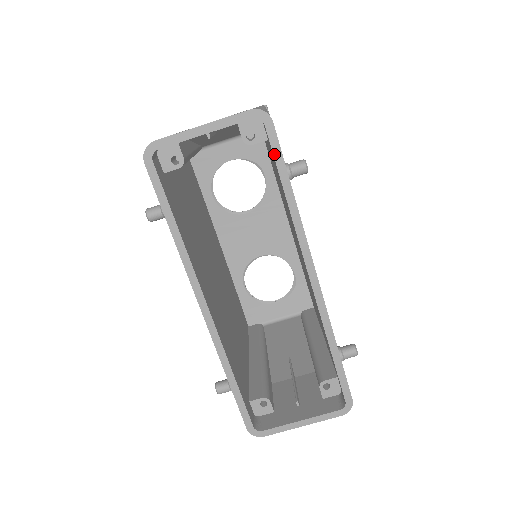
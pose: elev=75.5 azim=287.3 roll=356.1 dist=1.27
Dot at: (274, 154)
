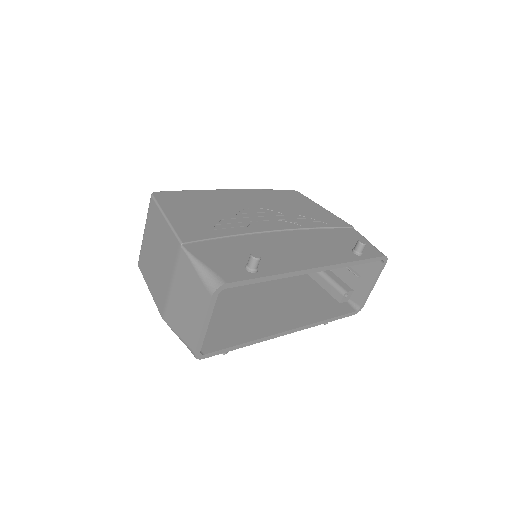
Dot at: occluded
